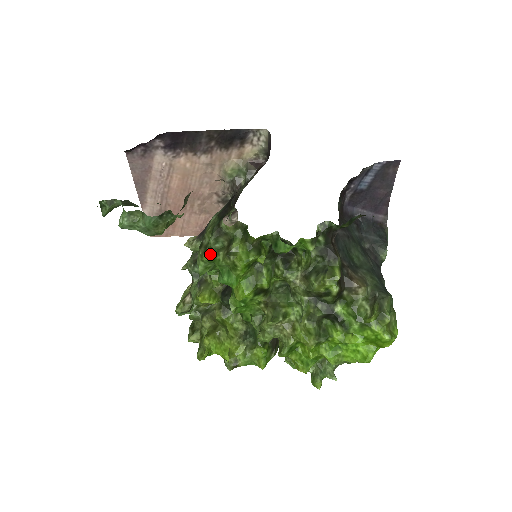
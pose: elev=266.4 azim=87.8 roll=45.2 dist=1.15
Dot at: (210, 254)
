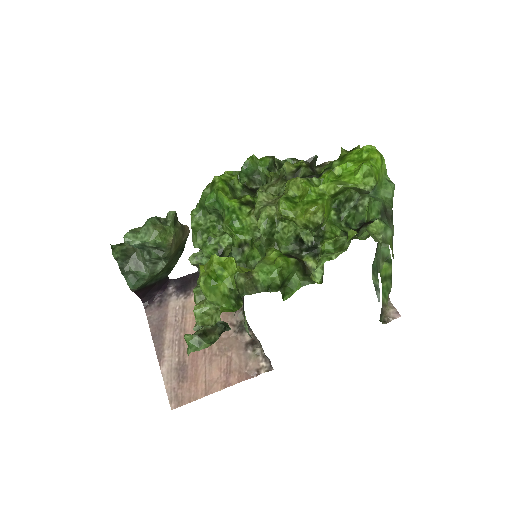
Dot at: (197, 206)
